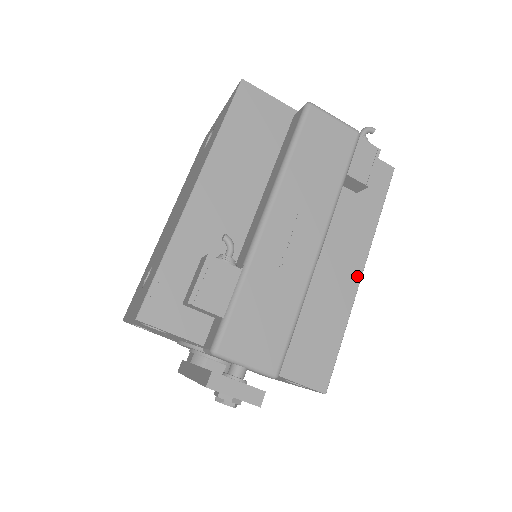
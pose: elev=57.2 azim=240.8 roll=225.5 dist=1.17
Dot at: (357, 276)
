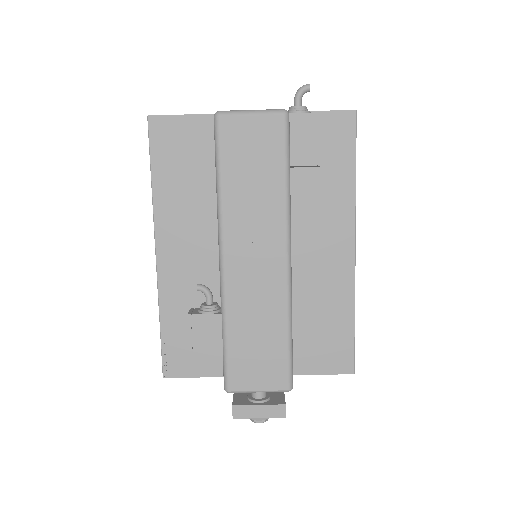
Dot at: (350, 254)
